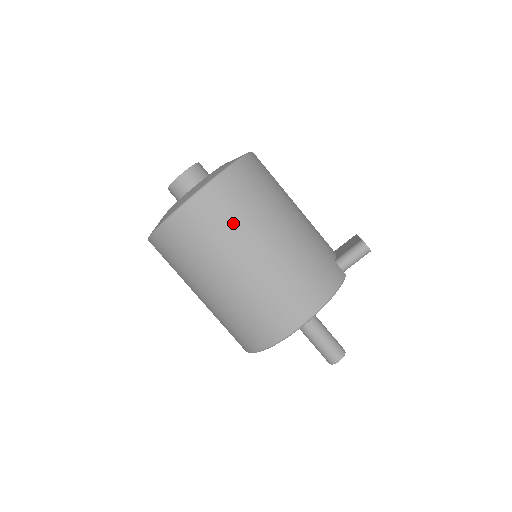
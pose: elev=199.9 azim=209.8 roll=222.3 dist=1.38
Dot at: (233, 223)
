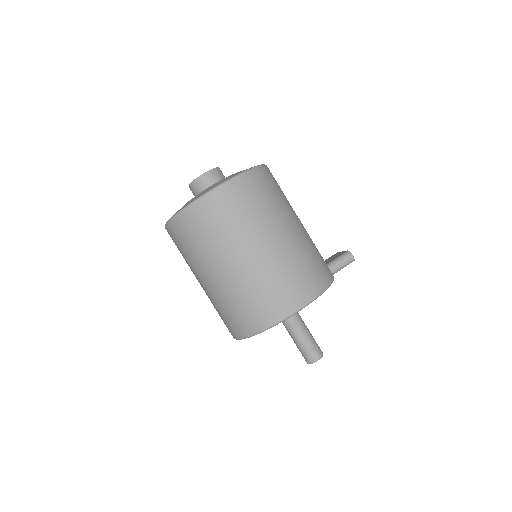
Dot at: (258, 209)
